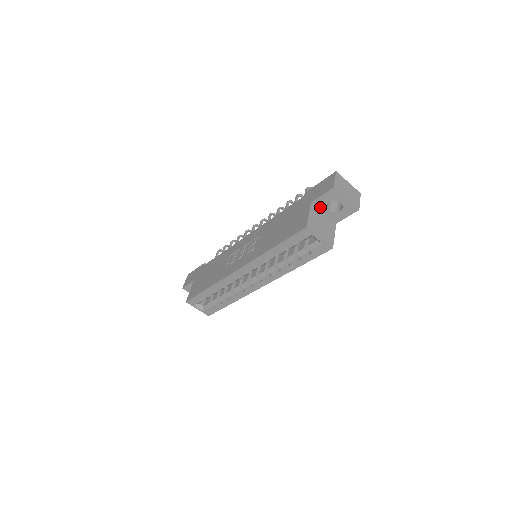
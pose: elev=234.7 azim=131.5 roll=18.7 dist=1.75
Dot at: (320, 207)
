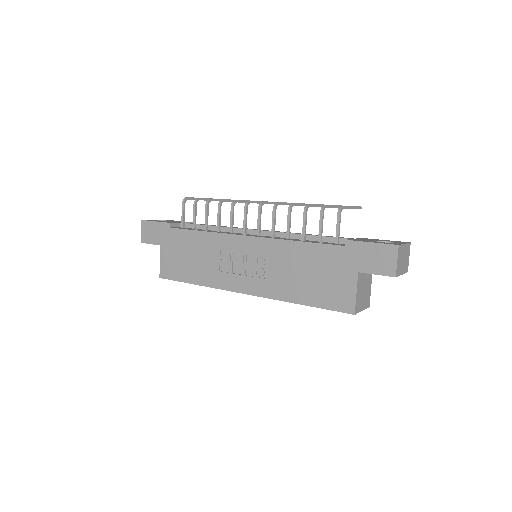
Dot at: occluded
